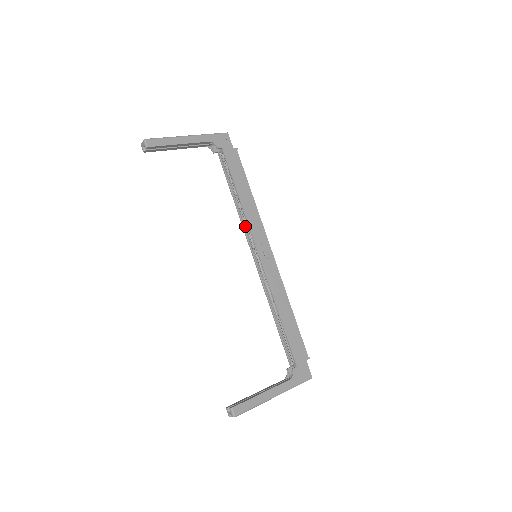
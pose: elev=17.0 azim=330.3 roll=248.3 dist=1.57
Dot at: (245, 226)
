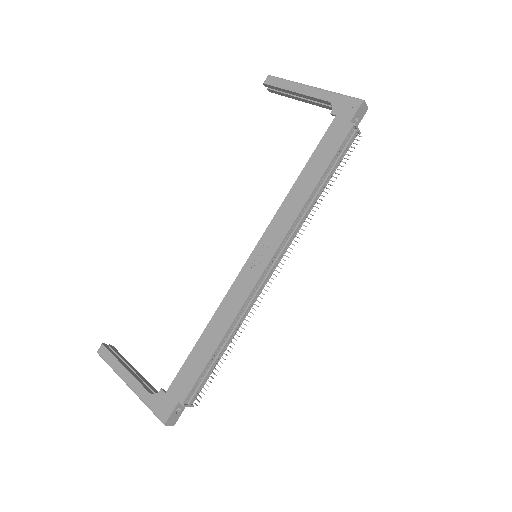
Dot at: occluded
